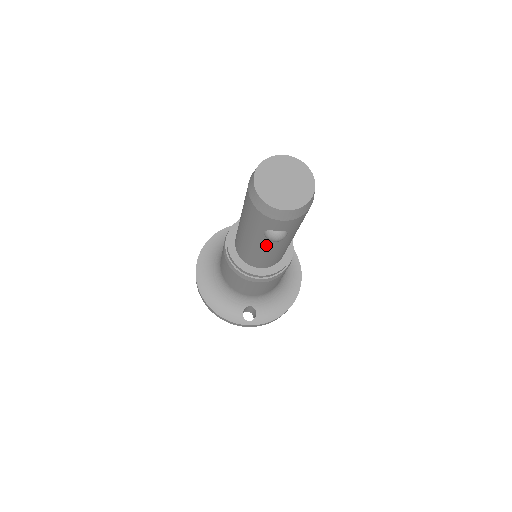
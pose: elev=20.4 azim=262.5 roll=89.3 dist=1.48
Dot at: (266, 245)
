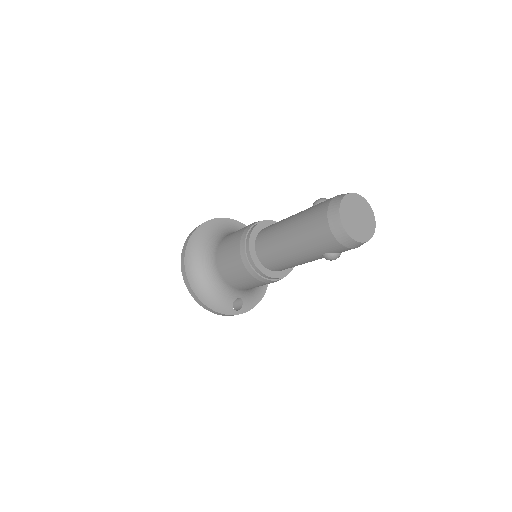
Dot at: (312, 260)
